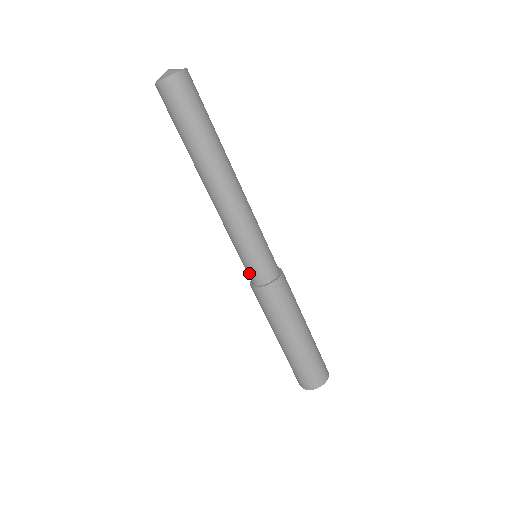
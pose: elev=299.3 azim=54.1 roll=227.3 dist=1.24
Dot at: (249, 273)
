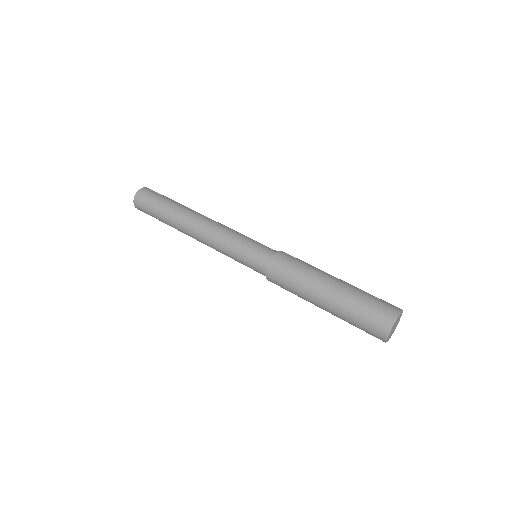
Dot at: (256, 262)
